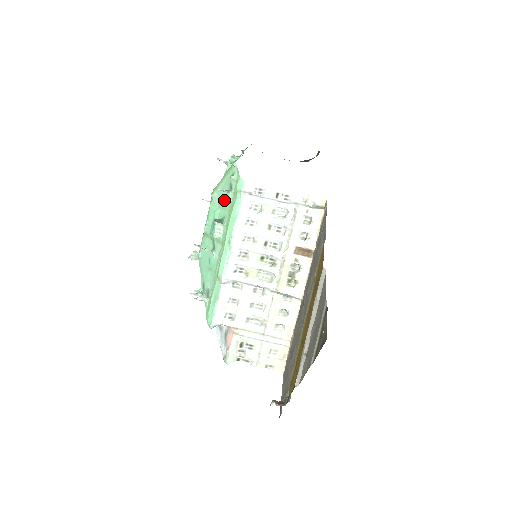
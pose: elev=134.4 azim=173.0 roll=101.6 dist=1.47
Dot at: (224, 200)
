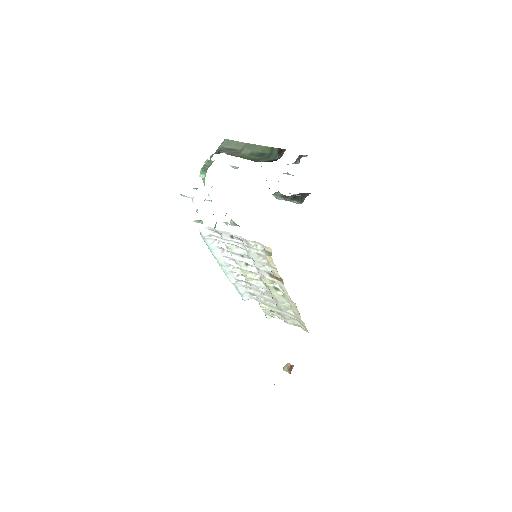
Dot at: occluded
